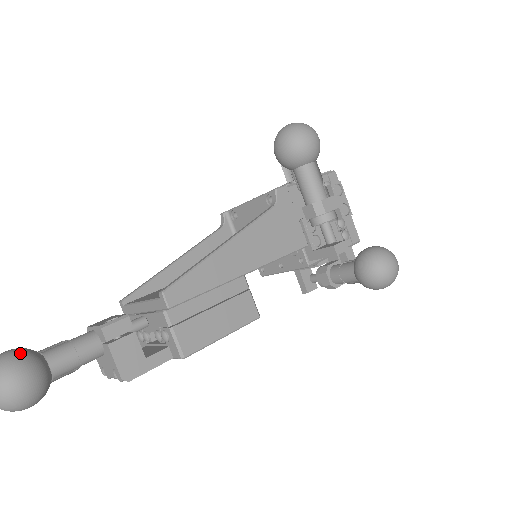
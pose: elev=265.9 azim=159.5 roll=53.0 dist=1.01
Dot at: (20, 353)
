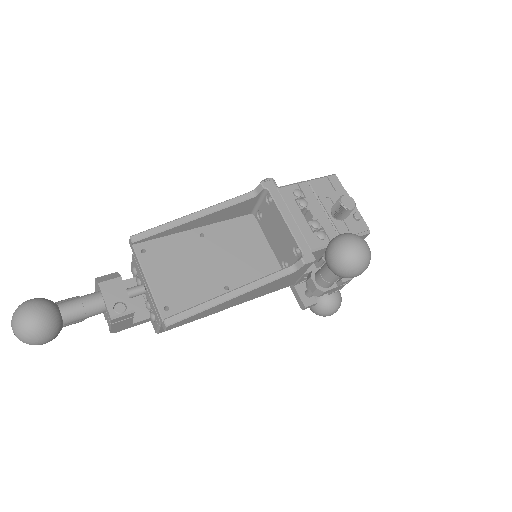
Dot at: (47, 324)
